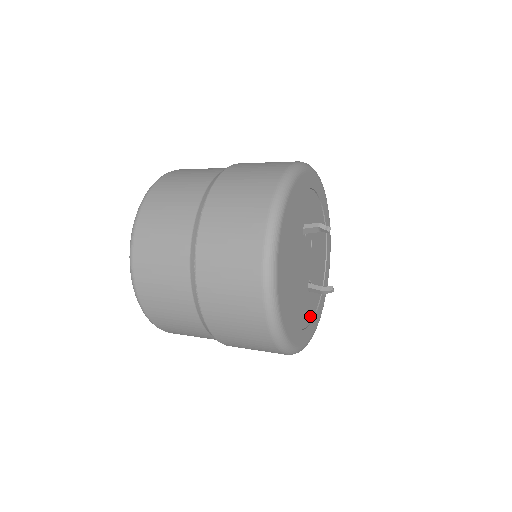
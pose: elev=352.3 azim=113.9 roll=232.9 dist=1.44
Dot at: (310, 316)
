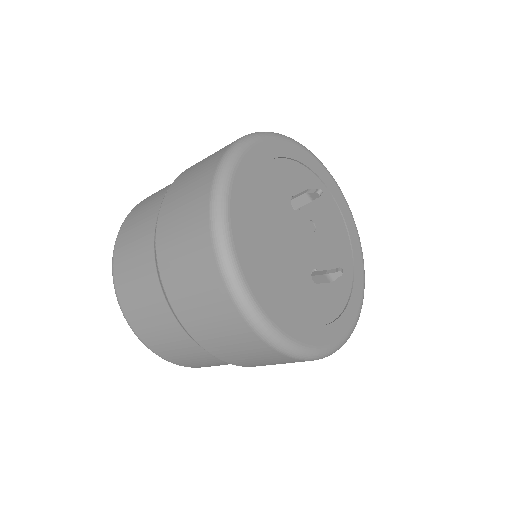
Dot at: (323, 317)
